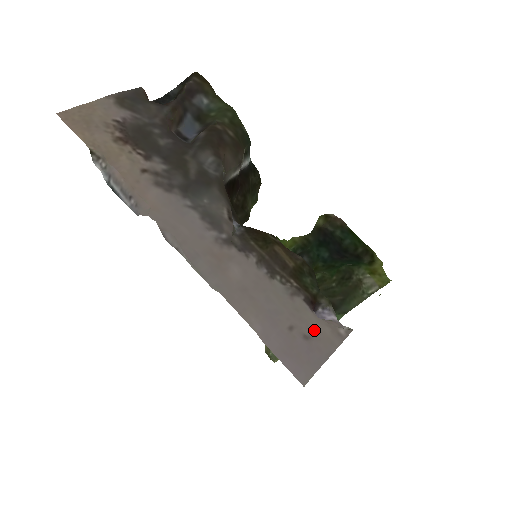
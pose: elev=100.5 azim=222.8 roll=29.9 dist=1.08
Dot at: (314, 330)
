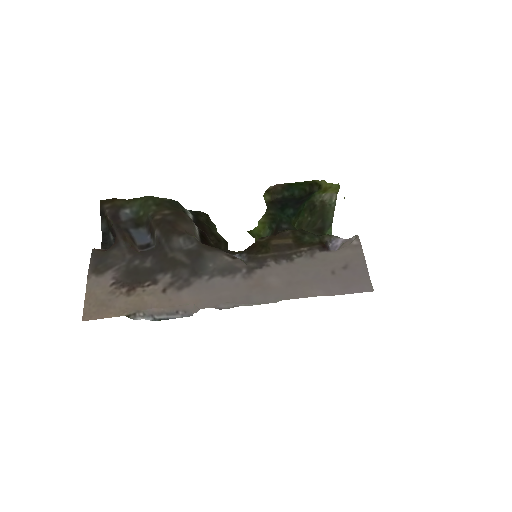
Dot at: (344, 259)
